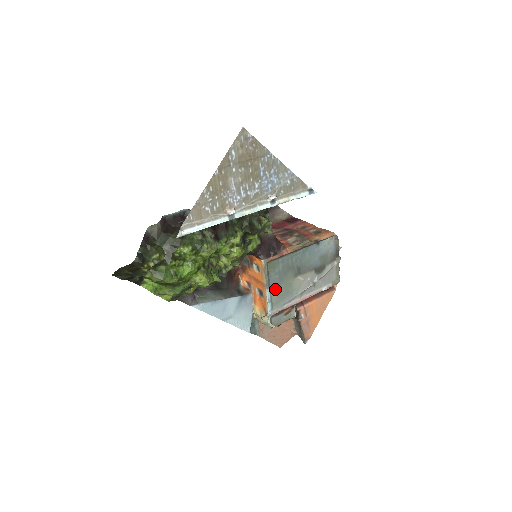
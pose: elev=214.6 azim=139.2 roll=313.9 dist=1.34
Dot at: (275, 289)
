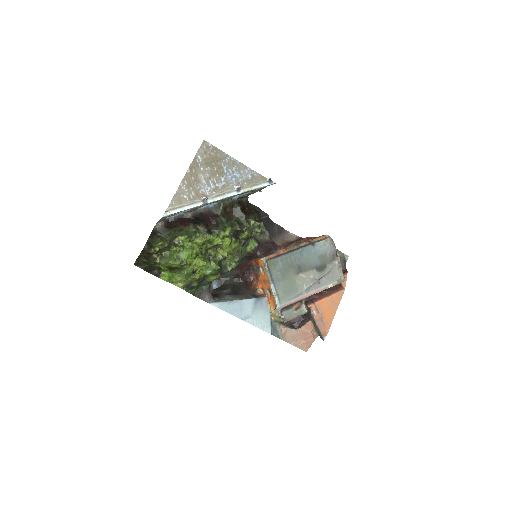
Dot at: (279, 285)
